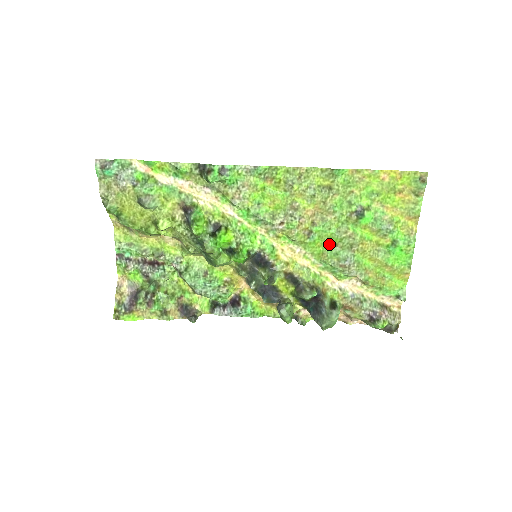
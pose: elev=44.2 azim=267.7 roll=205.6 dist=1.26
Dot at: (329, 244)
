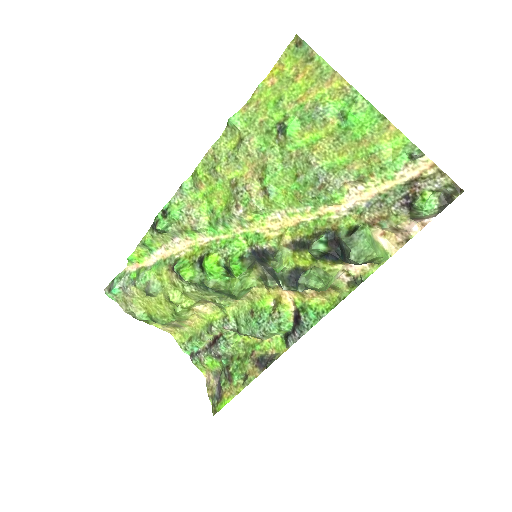
Dot at: (292, 182)
